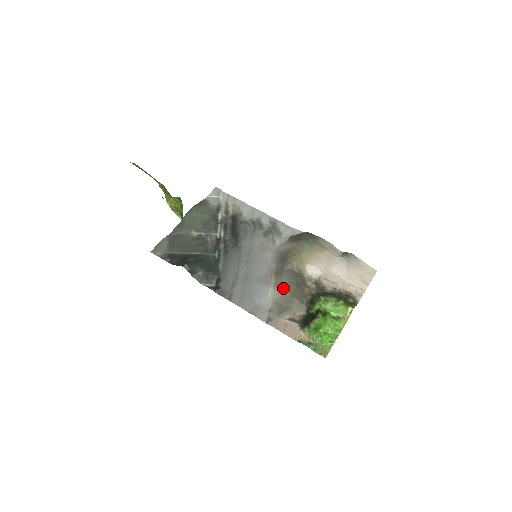
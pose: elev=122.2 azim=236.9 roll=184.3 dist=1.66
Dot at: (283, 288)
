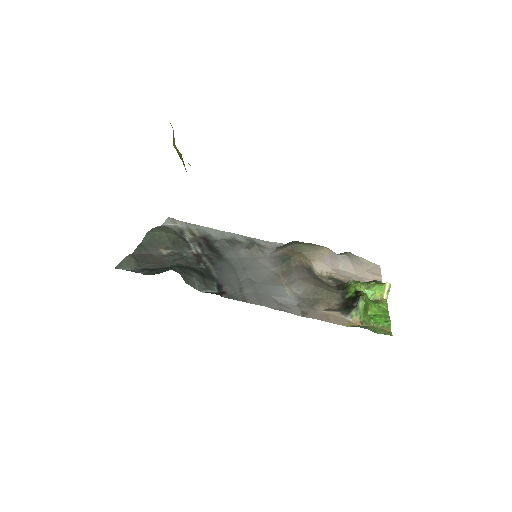
Dot at: (301, 283)
